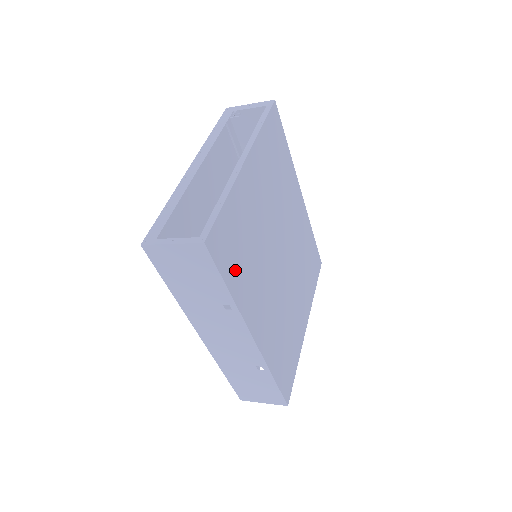
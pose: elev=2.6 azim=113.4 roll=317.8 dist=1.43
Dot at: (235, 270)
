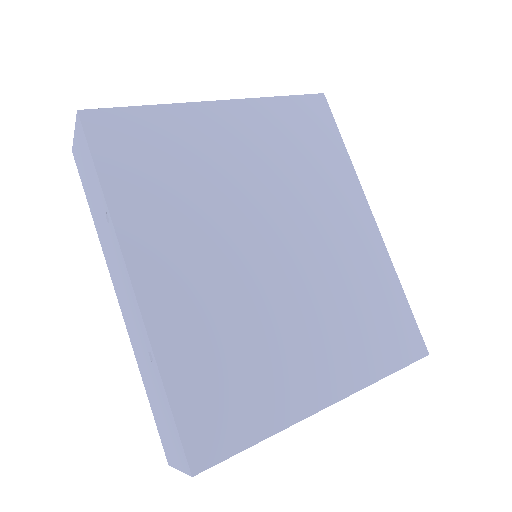
Dot at: (129, 175)
